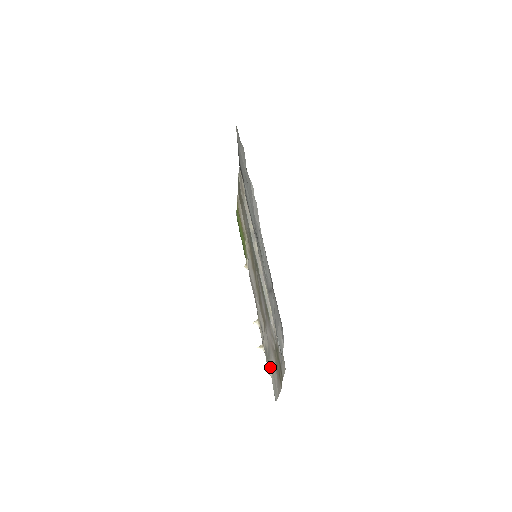
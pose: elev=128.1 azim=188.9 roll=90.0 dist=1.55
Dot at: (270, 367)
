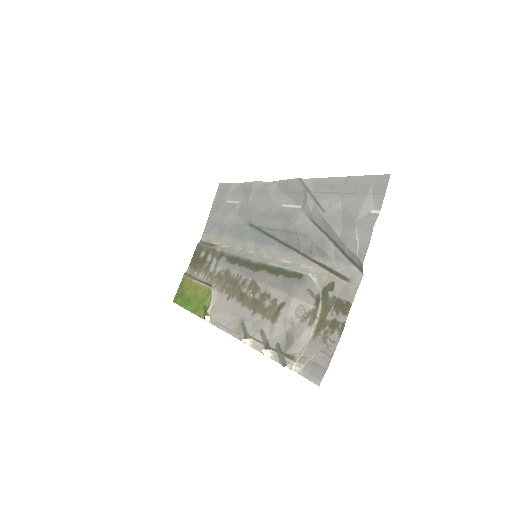
Dot at: (294, 356)
